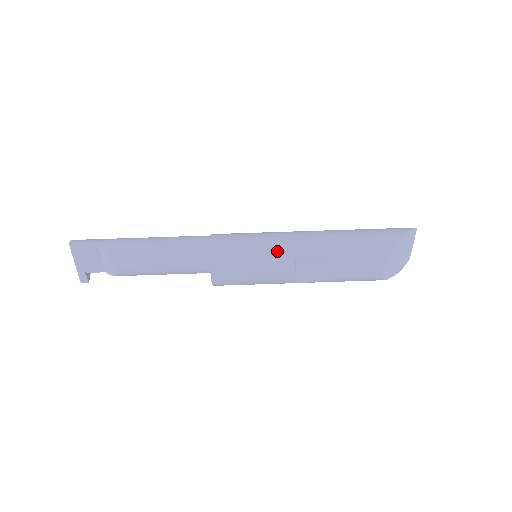
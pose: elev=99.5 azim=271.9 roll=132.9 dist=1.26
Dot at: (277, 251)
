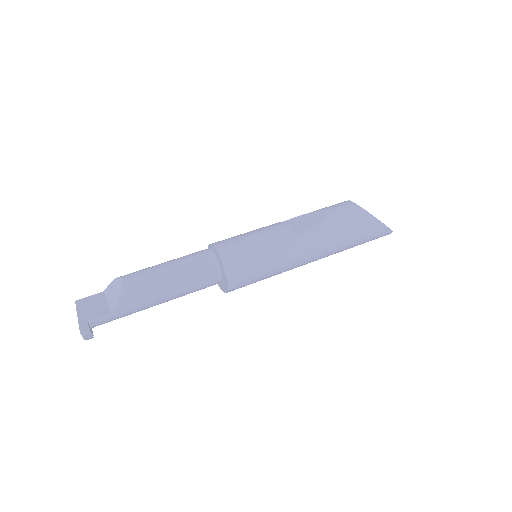
Dot at: occluded
